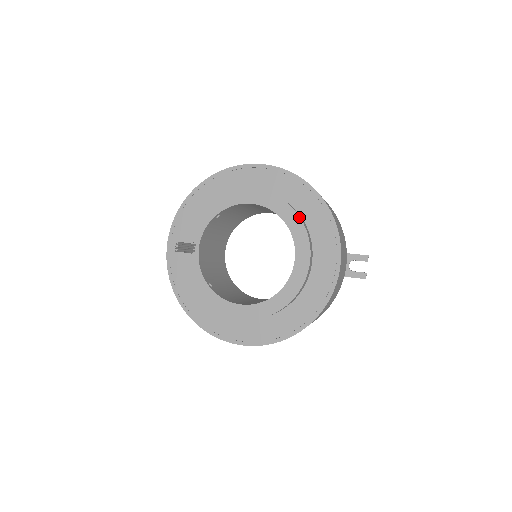
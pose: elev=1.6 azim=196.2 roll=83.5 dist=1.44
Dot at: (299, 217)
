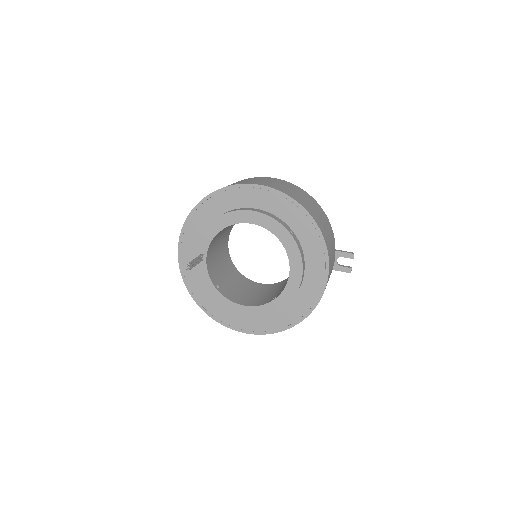
Dot at: (293, 239)
